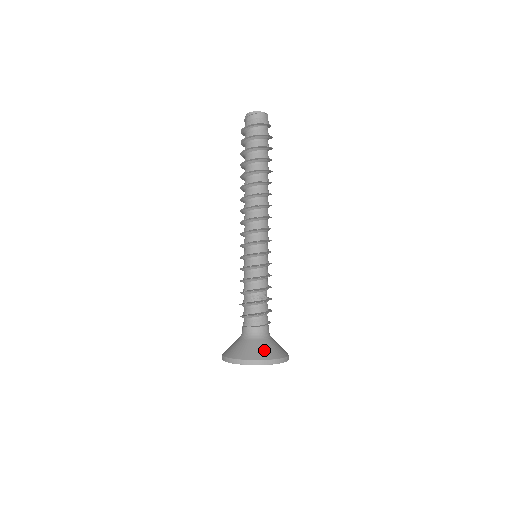
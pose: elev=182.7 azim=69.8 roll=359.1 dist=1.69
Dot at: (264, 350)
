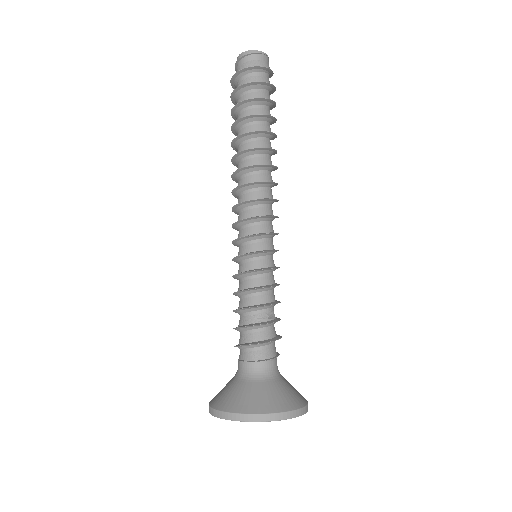
Dot at: (284, 395)
